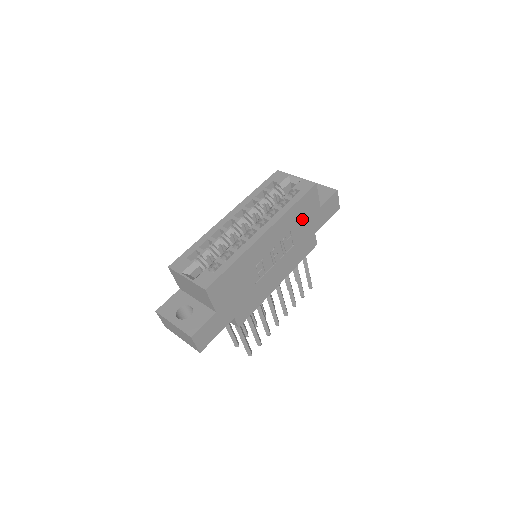
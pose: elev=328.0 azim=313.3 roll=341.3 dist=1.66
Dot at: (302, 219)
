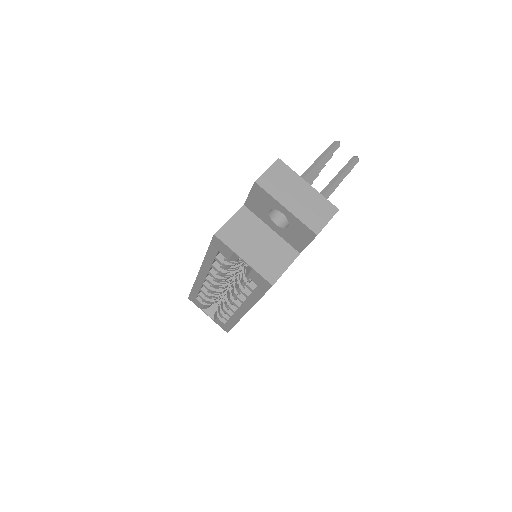
Dot at: occluded
